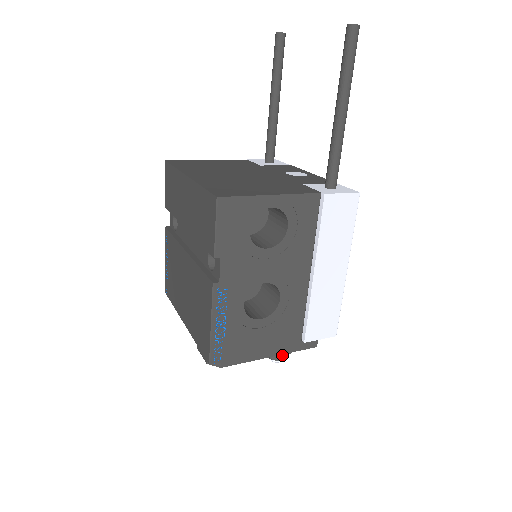
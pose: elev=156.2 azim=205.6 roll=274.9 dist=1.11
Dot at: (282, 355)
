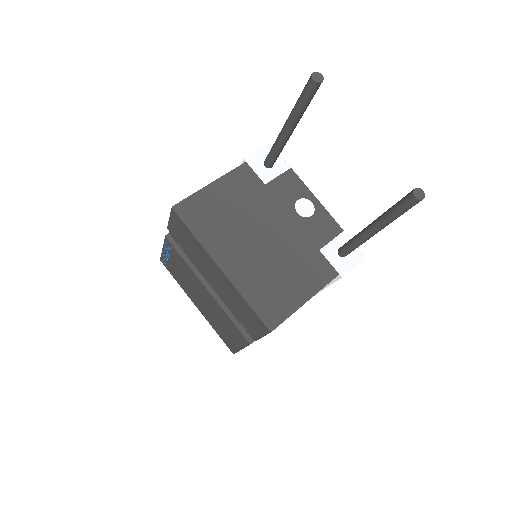
Dot at: occluded
